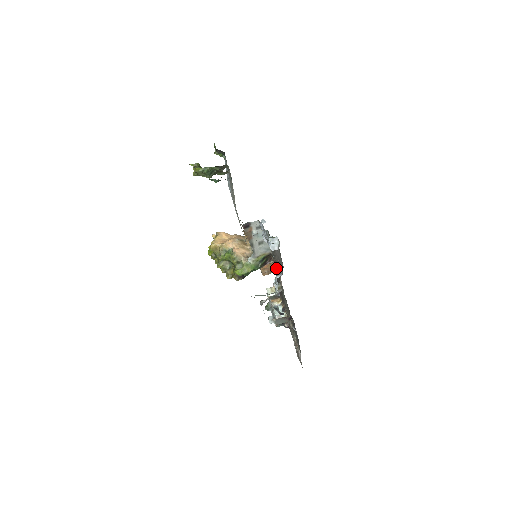
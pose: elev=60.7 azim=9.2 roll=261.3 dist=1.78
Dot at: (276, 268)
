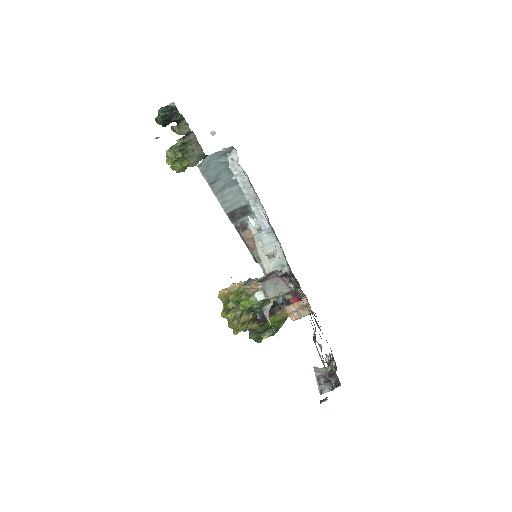
Dot at: occluded
